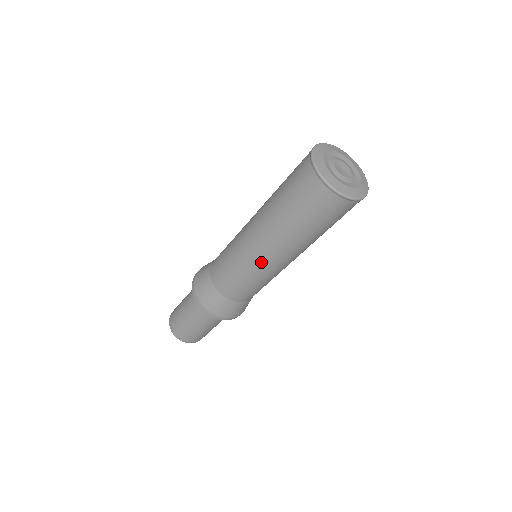
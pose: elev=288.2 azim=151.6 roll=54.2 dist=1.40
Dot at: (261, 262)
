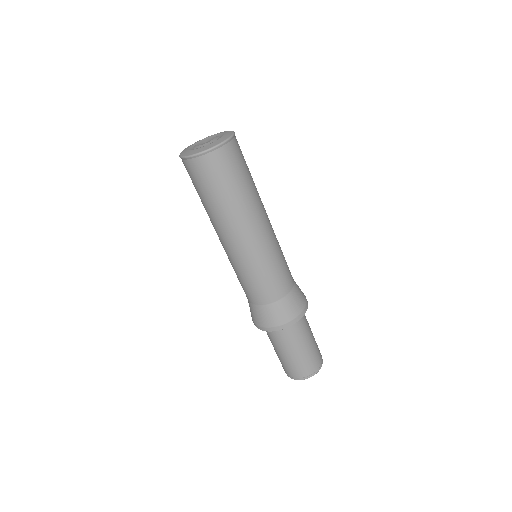
Dot at: (231, 252)
